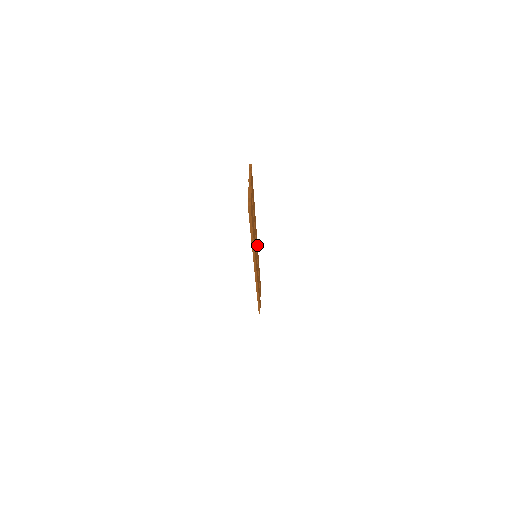
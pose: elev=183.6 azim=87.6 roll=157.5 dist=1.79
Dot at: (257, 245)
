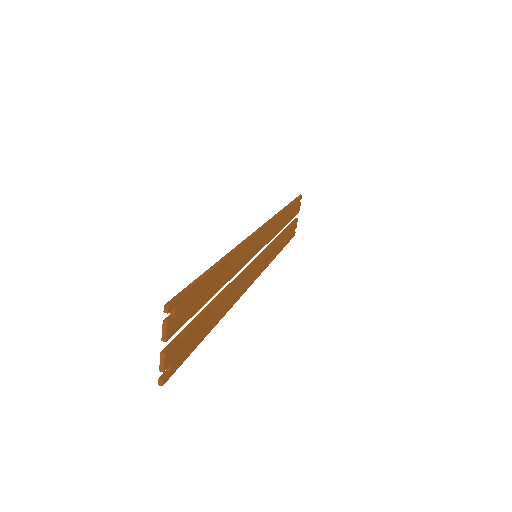
Dot at: (263, 231)
